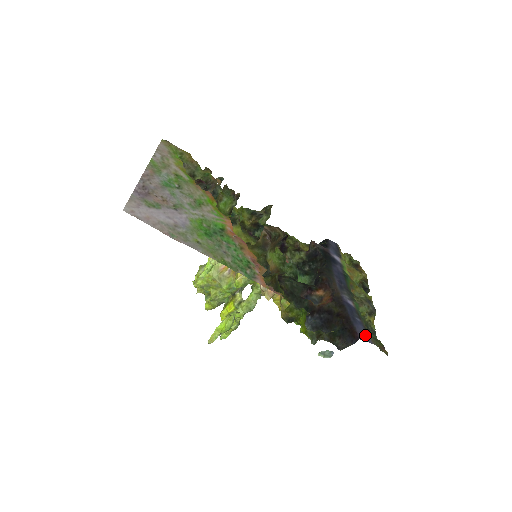
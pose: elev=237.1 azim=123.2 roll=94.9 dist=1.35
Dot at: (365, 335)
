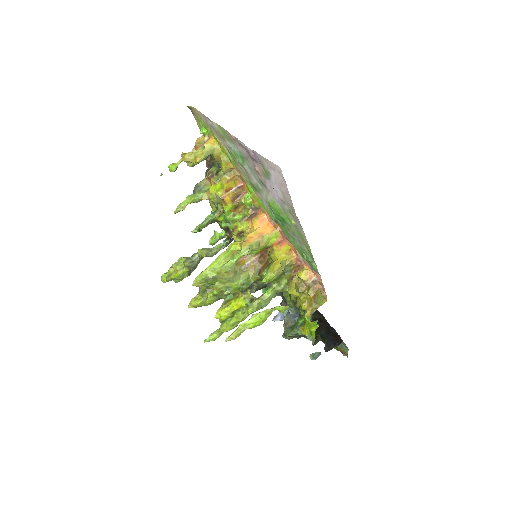
Dot at: occluded
